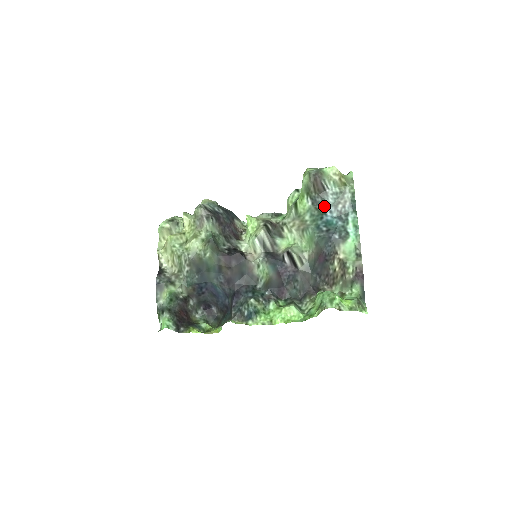
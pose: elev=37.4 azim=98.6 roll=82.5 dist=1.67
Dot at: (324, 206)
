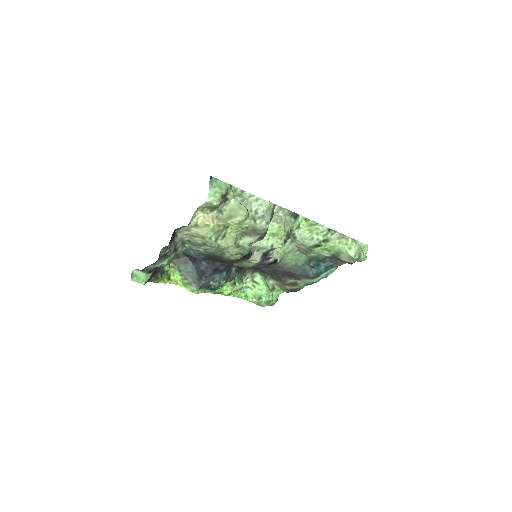
Dot at: (330, 261)
